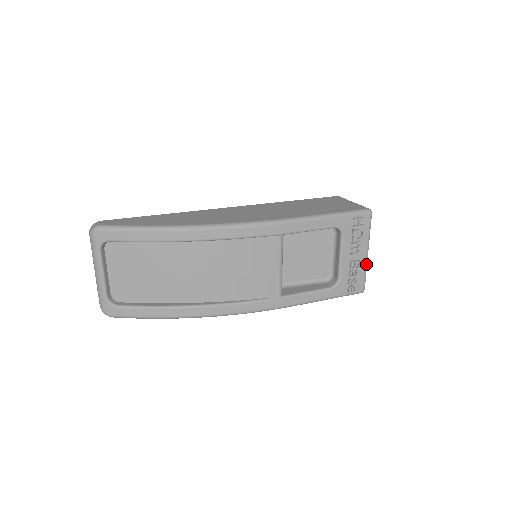
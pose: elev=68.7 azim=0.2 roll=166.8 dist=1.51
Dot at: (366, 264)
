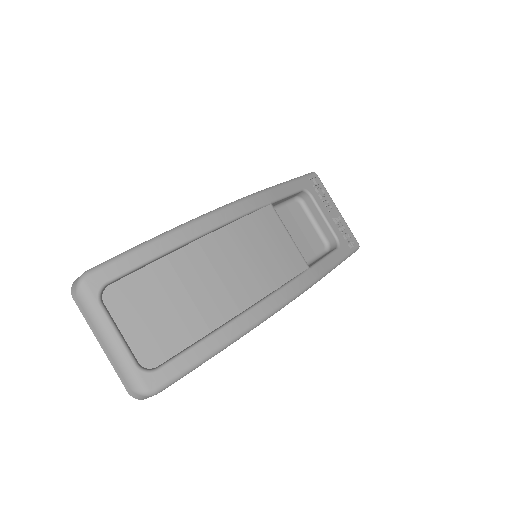
Dot at: (343, 219)
